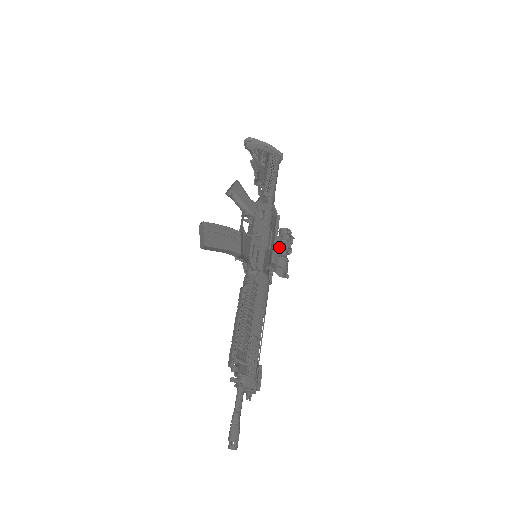
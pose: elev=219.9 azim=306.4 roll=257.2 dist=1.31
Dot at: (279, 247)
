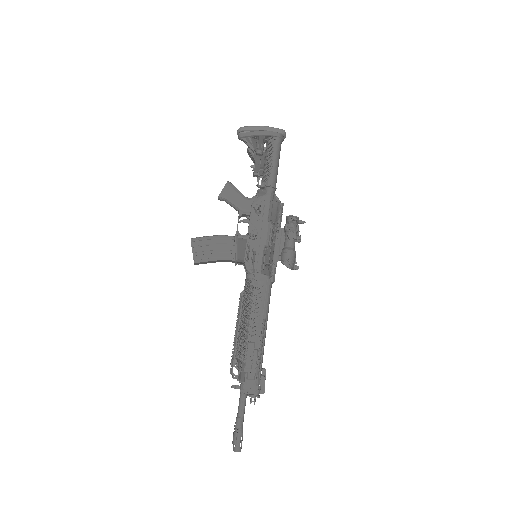
Dot at: (282, 239)
